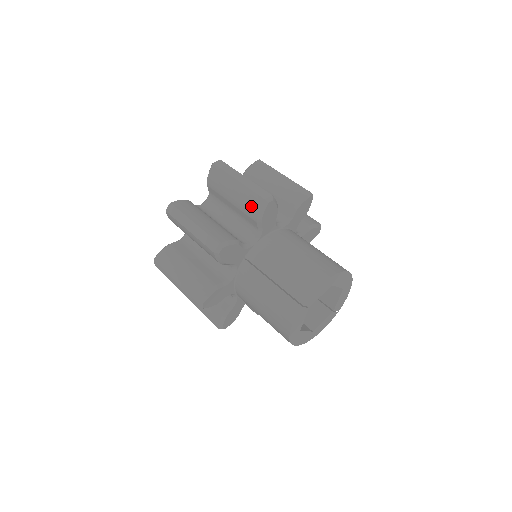
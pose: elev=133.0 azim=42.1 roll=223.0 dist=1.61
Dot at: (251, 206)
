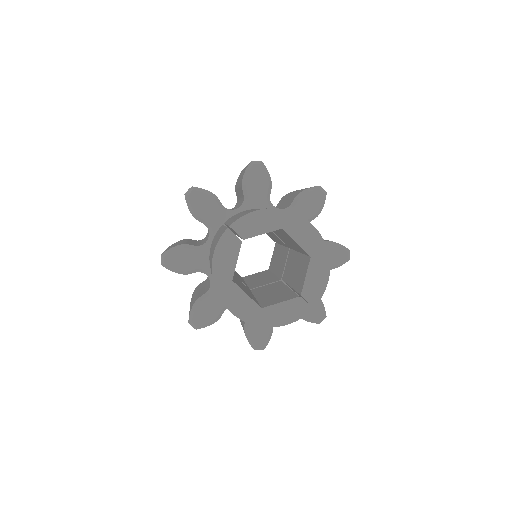
Dot at: occluded
